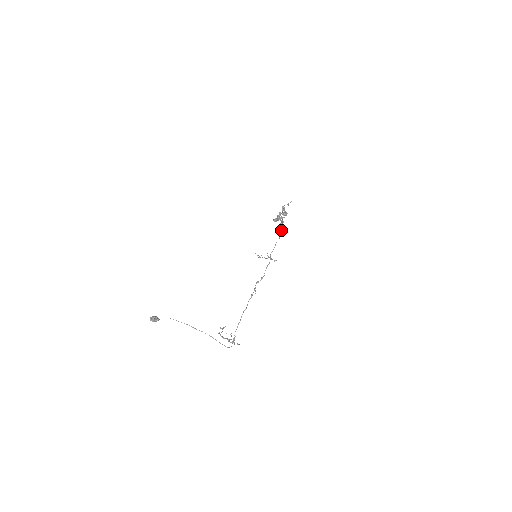
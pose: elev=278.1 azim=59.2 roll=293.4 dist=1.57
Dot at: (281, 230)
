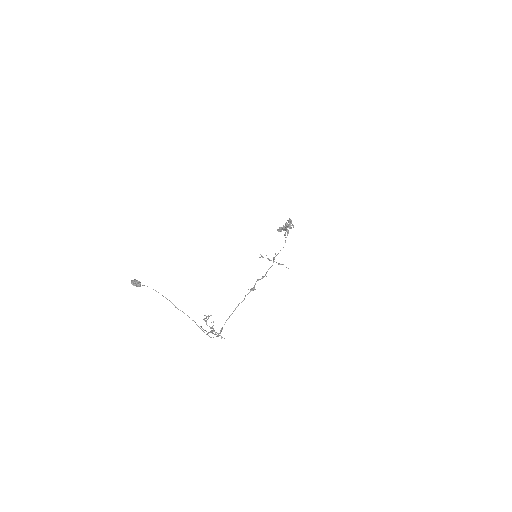
Dot at: occluded
